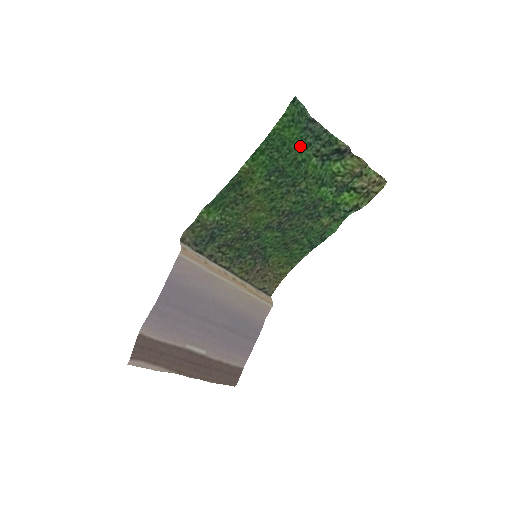
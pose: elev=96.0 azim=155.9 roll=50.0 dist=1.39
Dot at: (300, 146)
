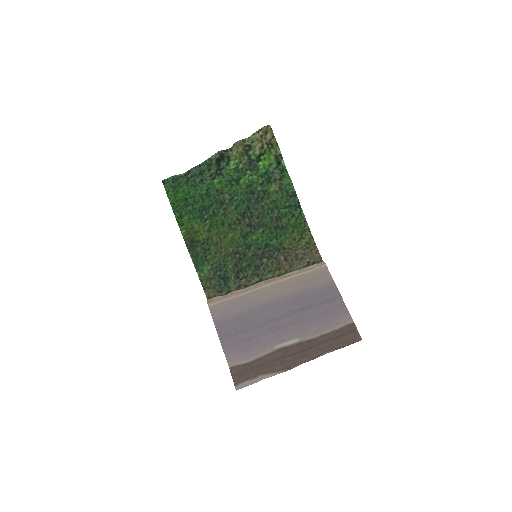
Dot at: (197, 188)
